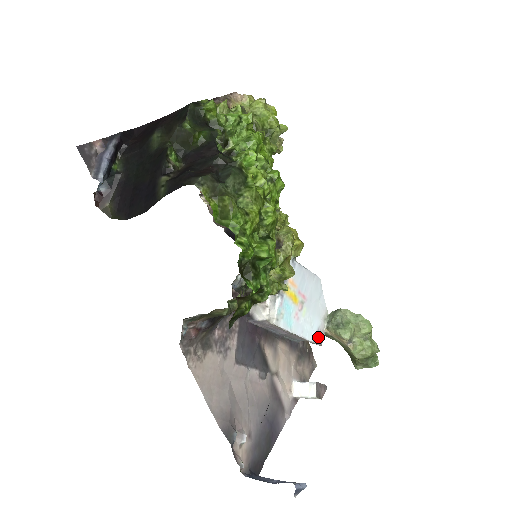
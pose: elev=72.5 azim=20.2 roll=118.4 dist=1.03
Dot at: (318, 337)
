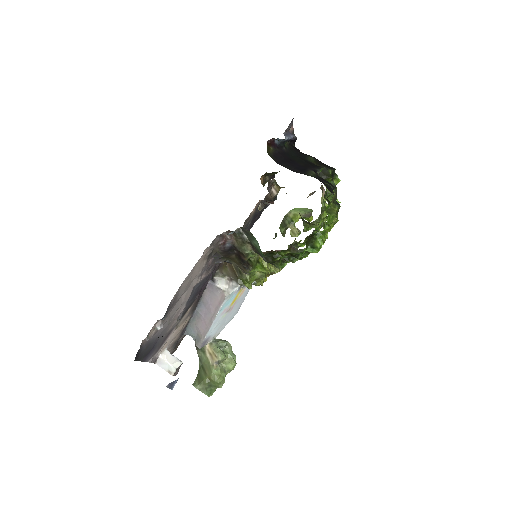
Dot at: (206, 341)
